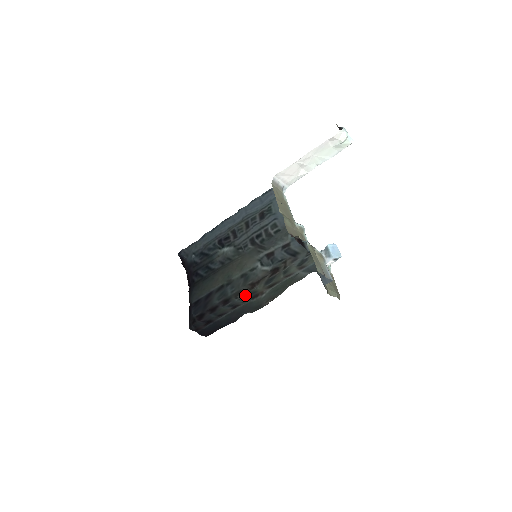
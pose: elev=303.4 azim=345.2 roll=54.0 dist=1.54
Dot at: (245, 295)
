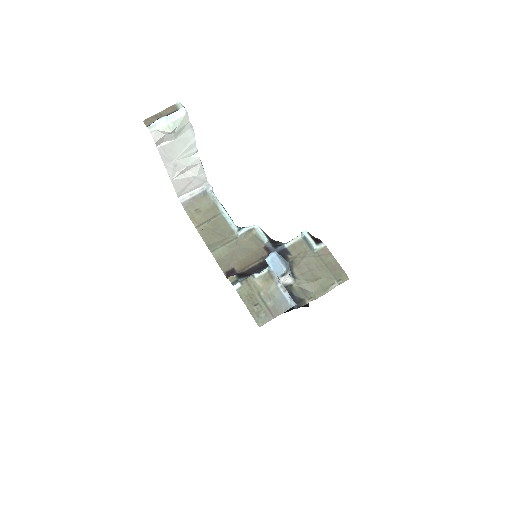
Dot at: occluded
